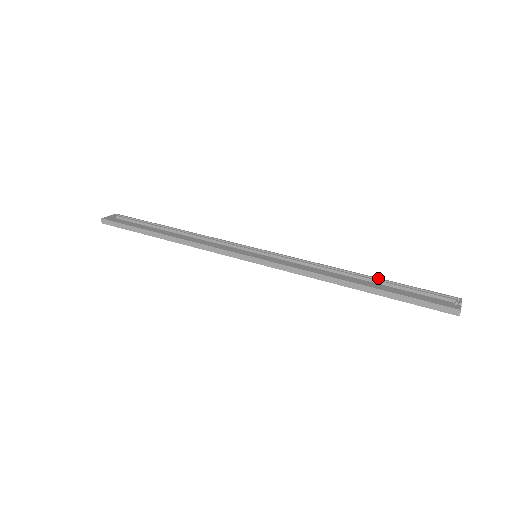
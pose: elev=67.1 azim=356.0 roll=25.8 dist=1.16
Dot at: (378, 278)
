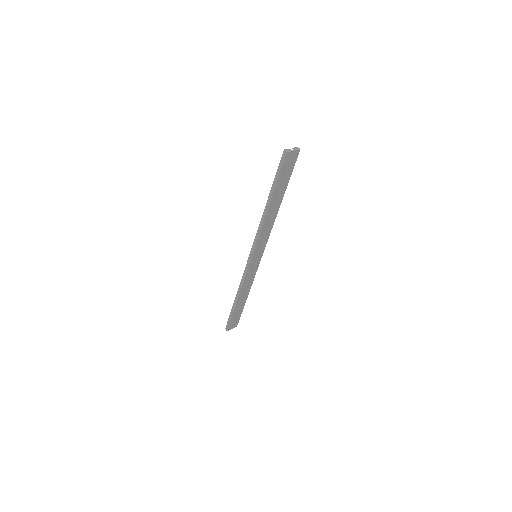
Dot at: occluded
